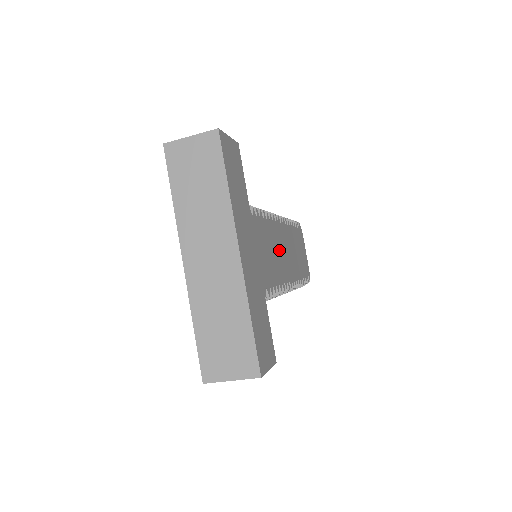
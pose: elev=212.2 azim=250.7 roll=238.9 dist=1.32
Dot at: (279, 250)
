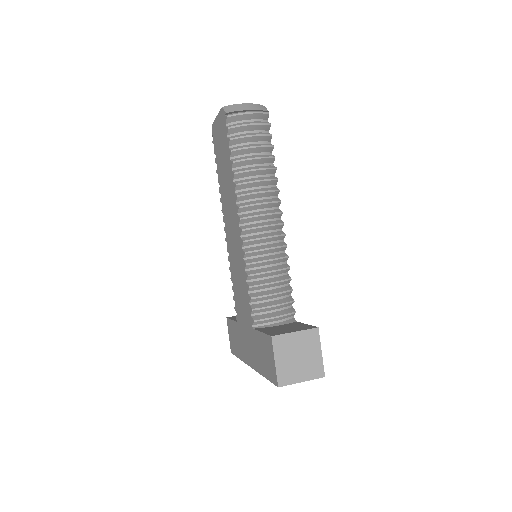
Dot at: occluded
